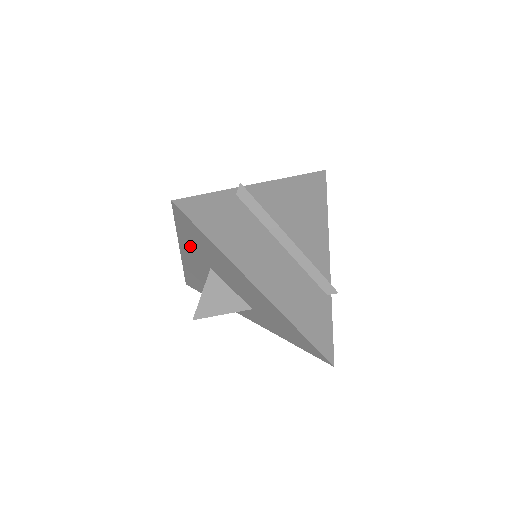
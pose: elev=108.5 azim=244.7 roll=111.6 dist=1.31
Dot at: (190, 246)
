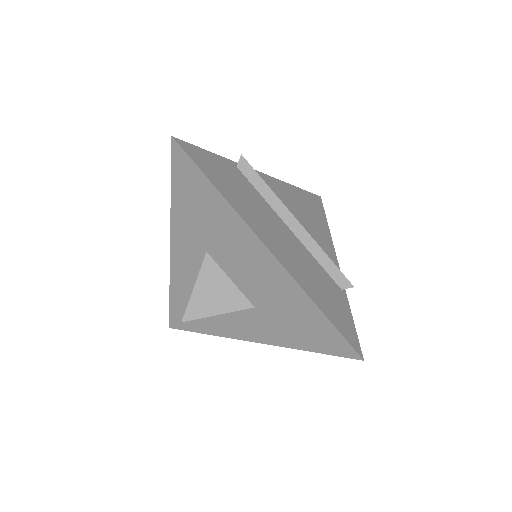
Dot at: (184, 222)
